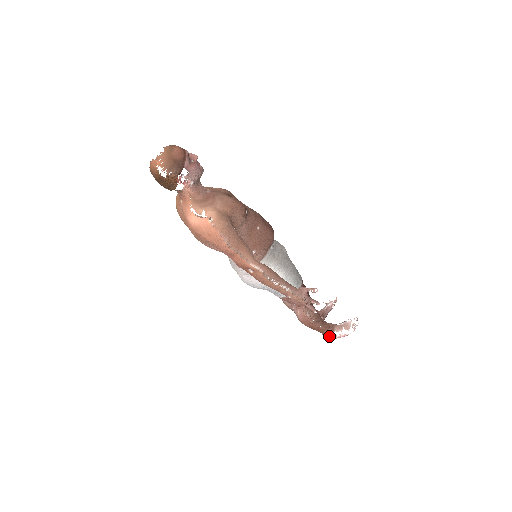
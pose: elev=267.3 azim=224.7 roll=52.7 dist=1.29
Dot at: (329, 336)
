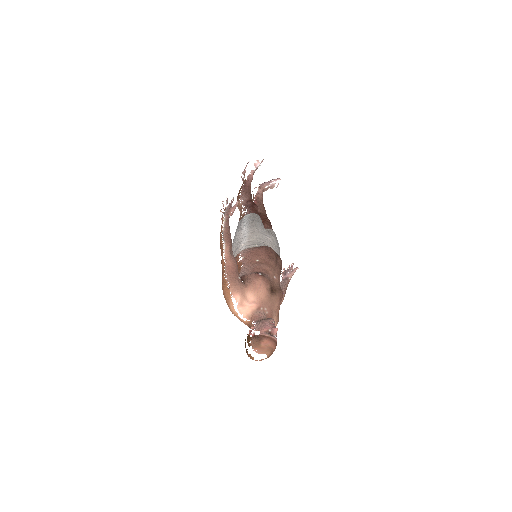
Dot at: occluded
